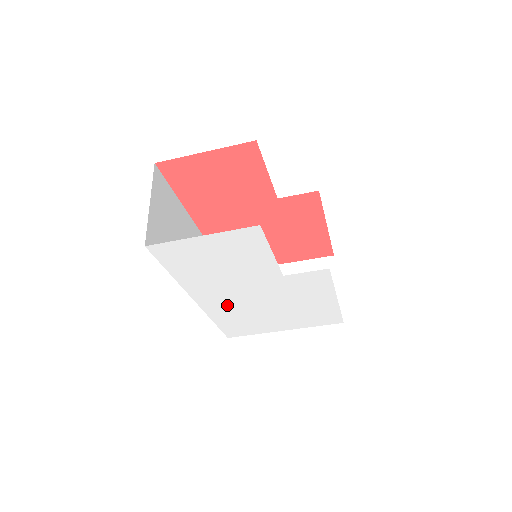
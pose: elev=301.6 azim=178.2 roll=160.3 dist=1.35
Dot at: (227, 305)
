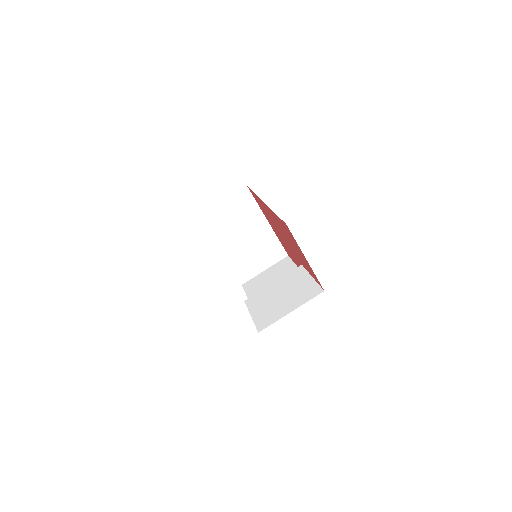
Dot at: occluded
